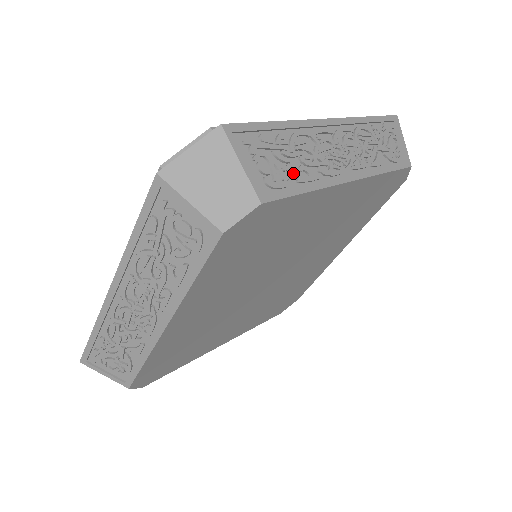
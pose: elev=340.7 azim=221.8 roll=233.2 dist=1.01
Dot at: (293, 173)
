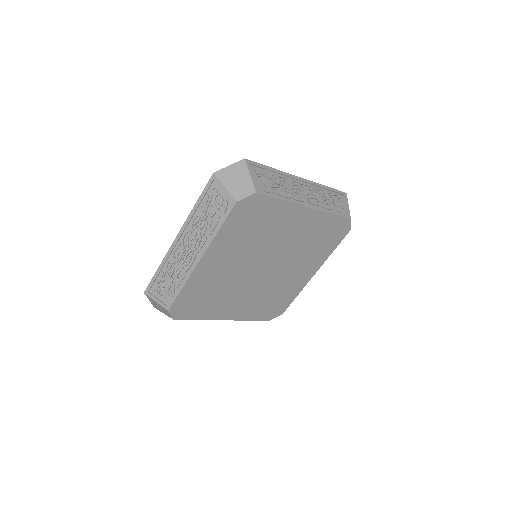
Dot at: (275, 189)
